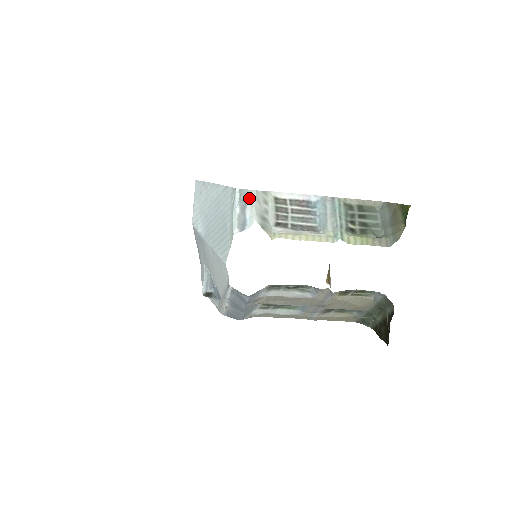
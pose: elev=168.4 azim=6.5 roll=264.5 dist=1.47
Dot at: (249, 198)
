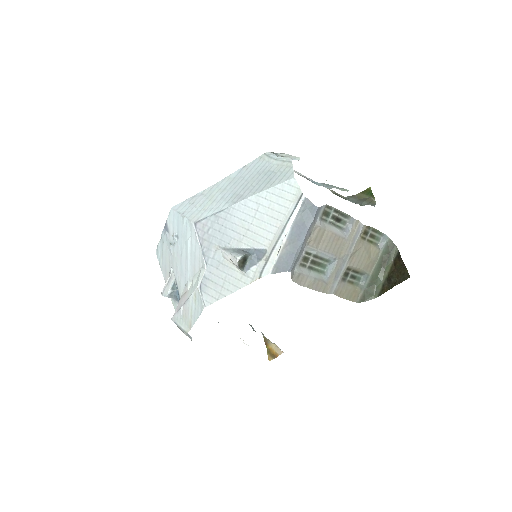
Dot at: (281, 155)
